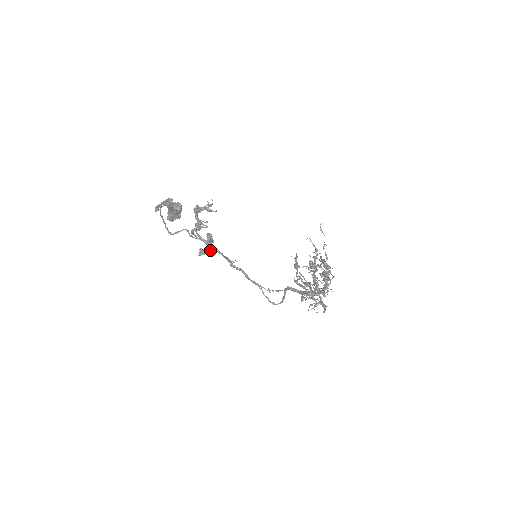
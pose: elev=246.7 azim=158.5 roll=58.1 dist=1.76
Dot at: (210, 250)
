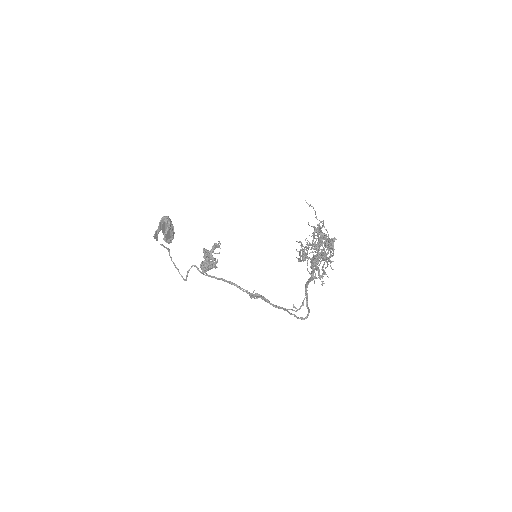
Dot at: (210, 263)
